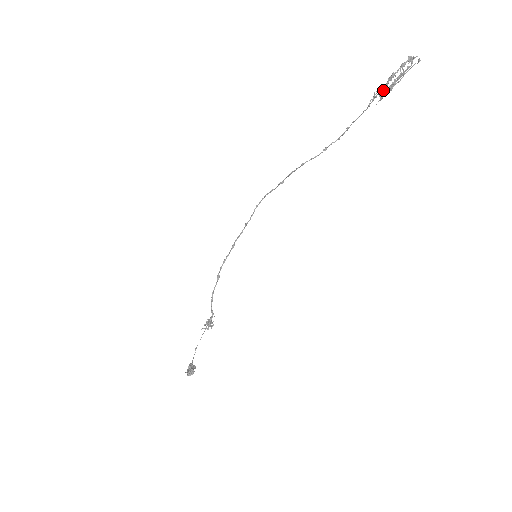
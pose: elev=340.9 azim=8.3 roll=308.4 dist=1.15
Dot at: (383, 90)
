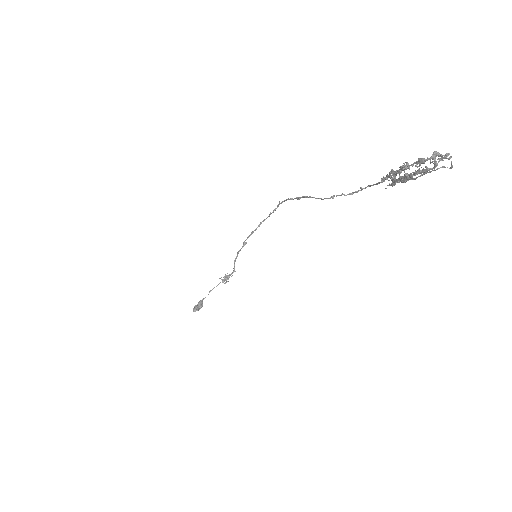
Dot at: (392, 177)
